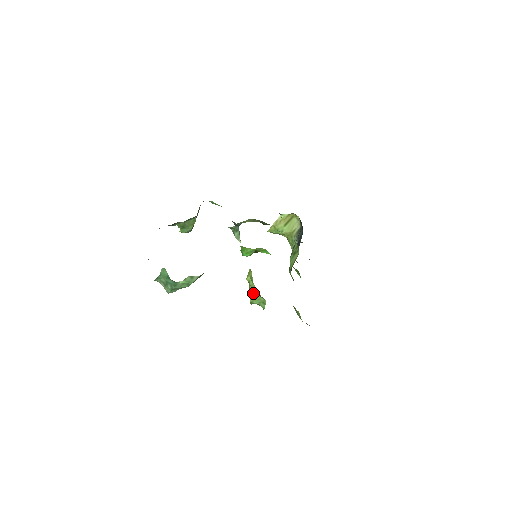
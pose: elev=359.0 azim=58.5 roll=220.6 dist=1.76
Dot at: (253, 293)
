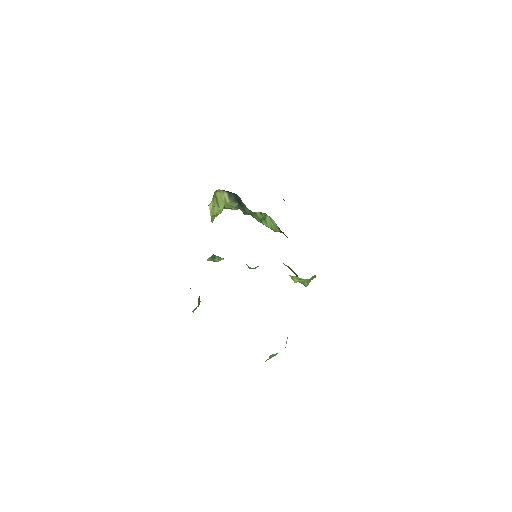
Dot at: (306, 282)
